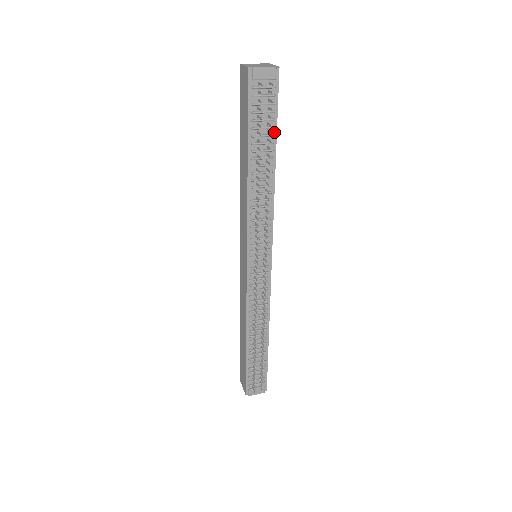
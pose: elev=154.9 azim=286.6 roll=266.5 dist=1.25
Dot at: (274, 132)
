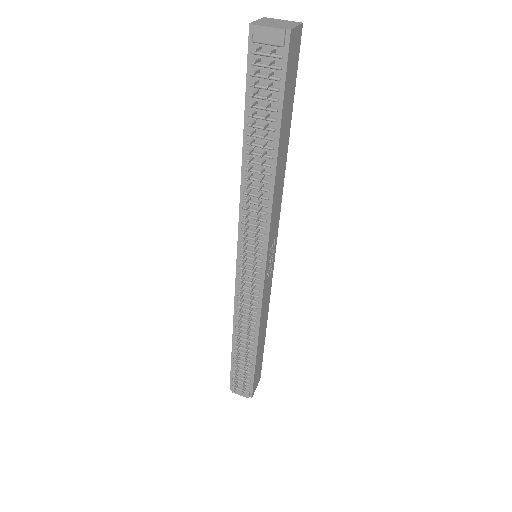
Dot at: (278, 117)
